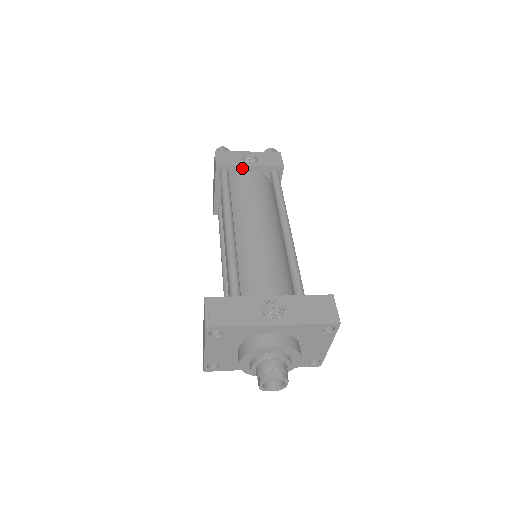
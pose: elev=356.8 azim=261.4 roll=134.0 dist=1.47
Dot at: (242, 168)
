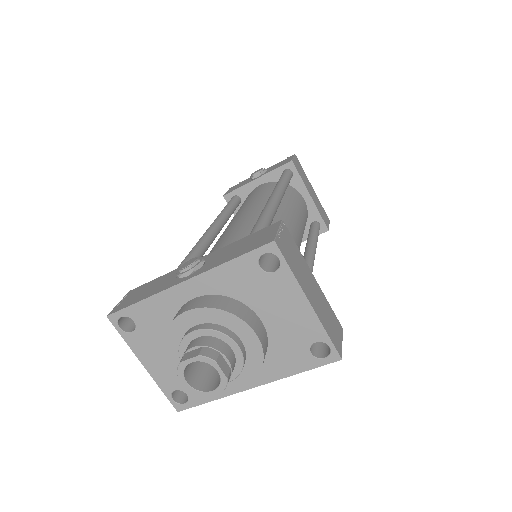
Dot at: (250, 186)
